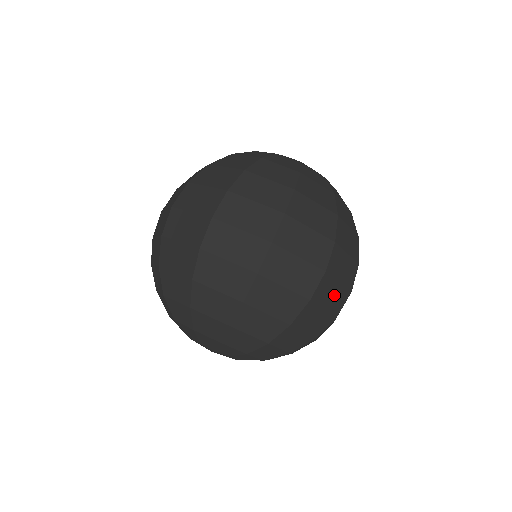
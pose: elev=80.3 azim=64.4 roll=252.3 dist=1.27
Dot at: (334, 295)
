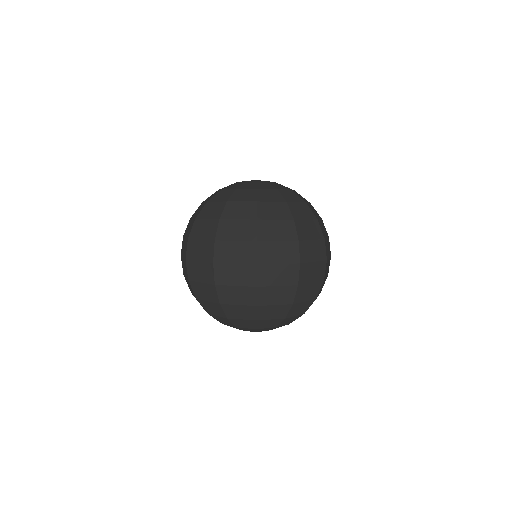
Dot at: (314, 271)
